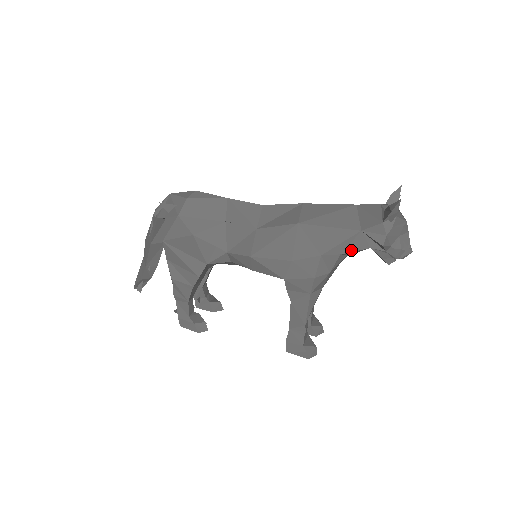
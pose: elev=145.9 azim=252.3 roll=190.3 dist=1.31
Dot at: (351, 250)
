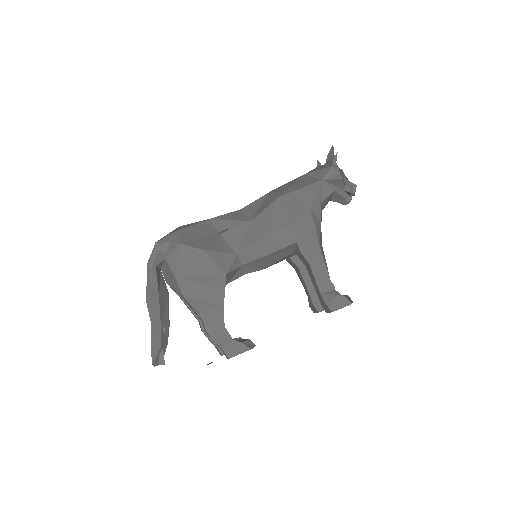
Dot at: (325, 197)
